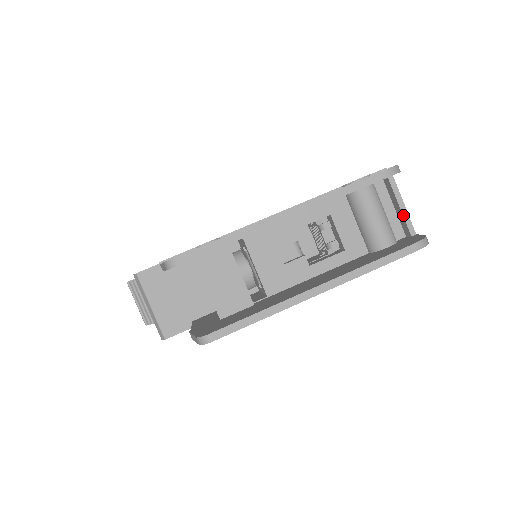
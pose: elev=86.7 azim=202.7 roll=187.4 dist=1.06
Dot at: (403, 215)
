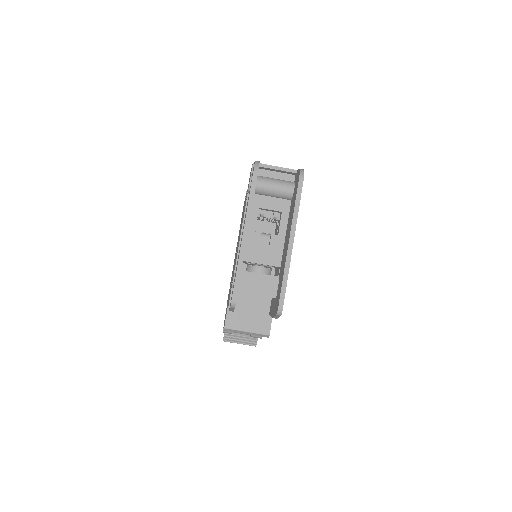
Dot at: (283, 171)
